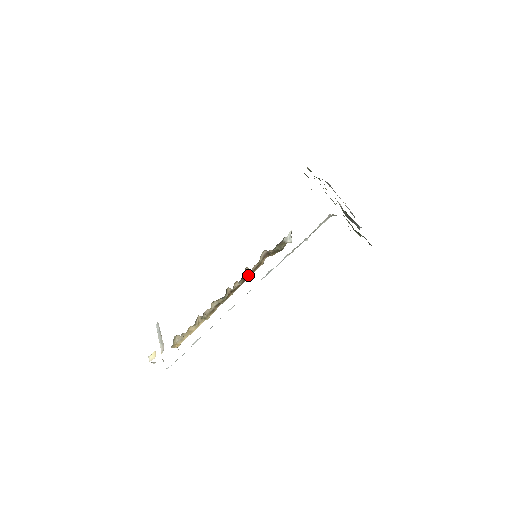
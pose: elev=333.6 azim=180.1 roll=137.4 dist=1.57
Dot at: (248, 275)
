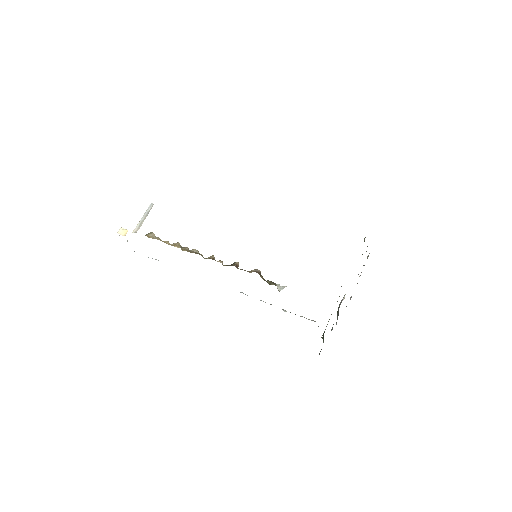
Dot at: (234, 265)
